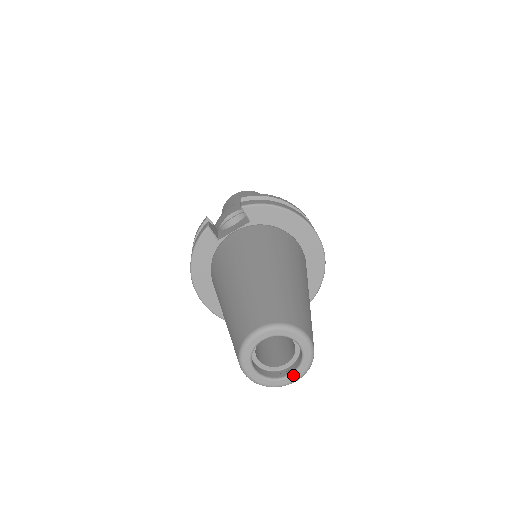
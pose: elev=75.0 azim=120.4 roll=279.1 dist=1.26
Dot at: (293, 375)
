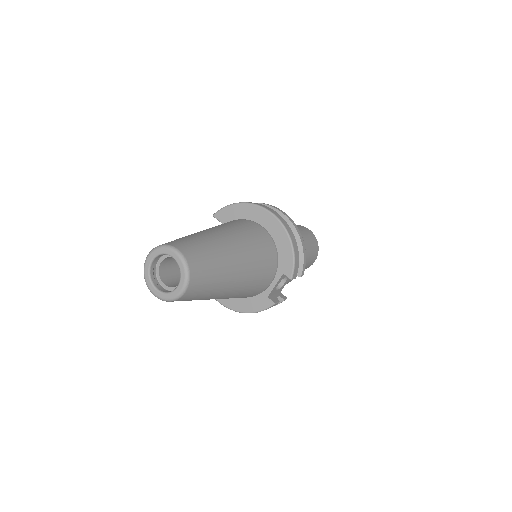
Dot at: (179, 284)
